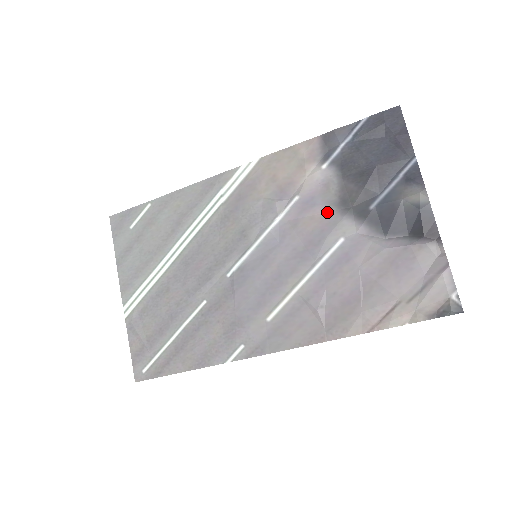
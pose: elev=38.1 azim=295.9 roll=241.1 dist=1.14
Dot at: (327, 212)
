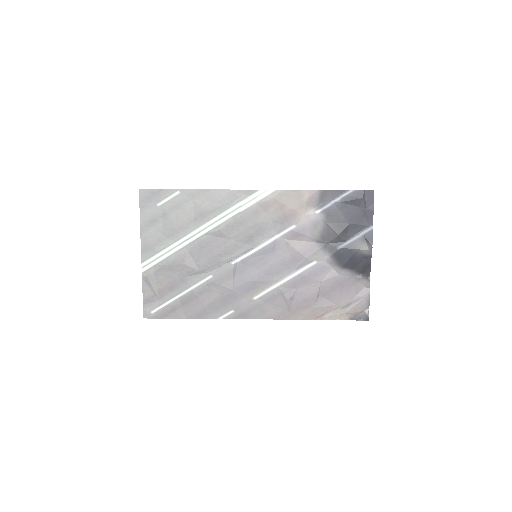
Dot at: (311, 242)
